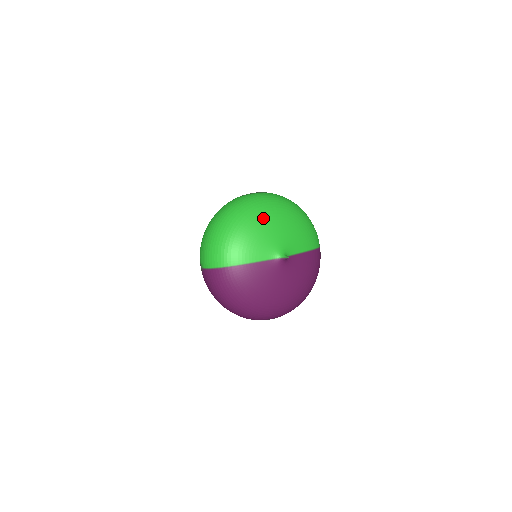
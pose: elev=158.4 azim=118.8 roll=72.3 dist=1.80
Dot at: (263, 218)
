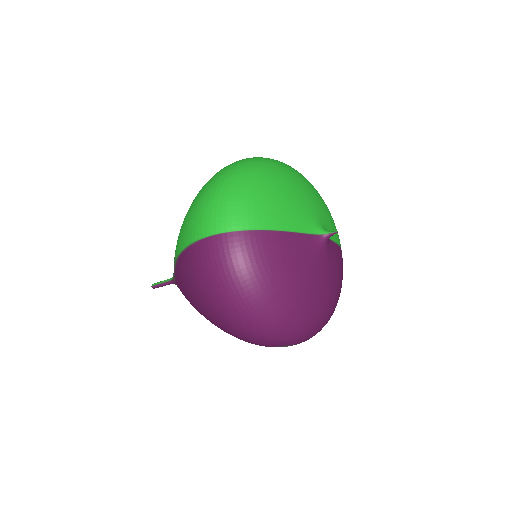
Dot at: (294, 180)
